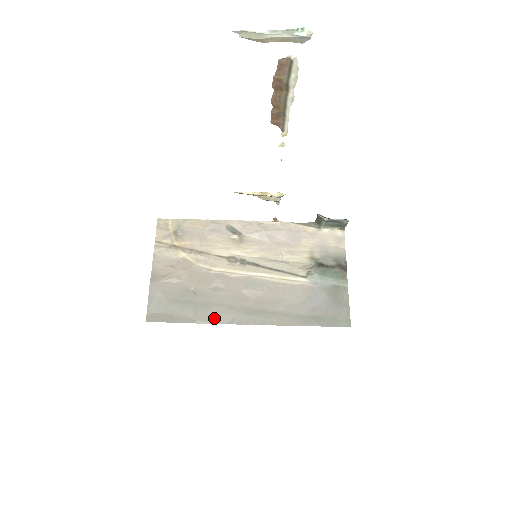
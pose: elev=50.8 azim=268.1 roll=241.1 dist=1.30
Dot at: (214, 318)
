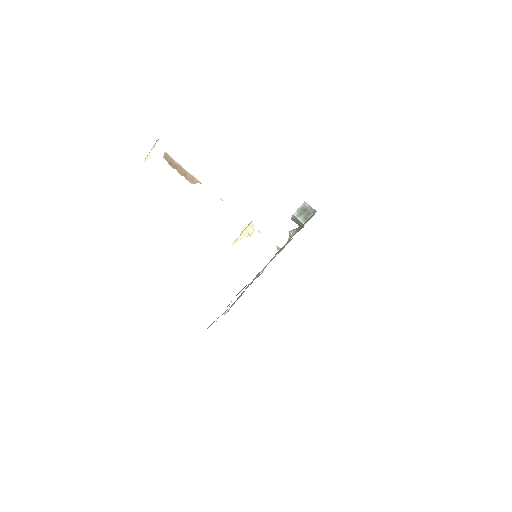
Dot at: occluded
